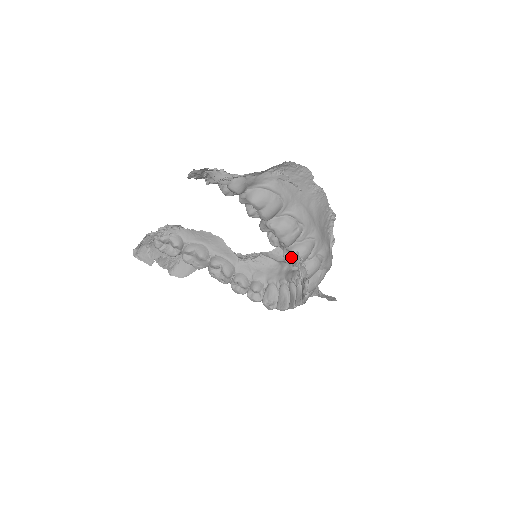
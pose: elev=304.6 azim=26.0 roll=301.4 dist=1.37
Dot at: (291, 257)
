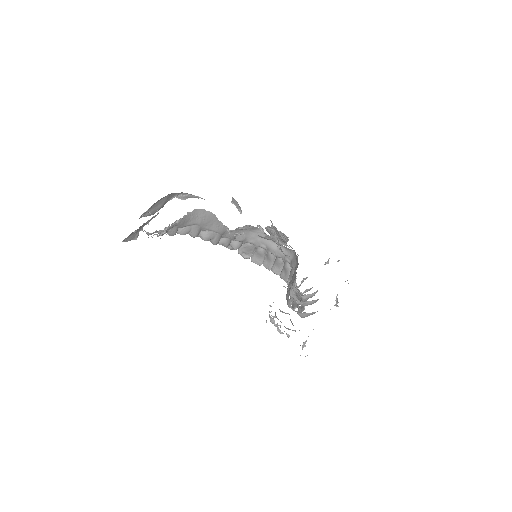
Dot at: occluded
